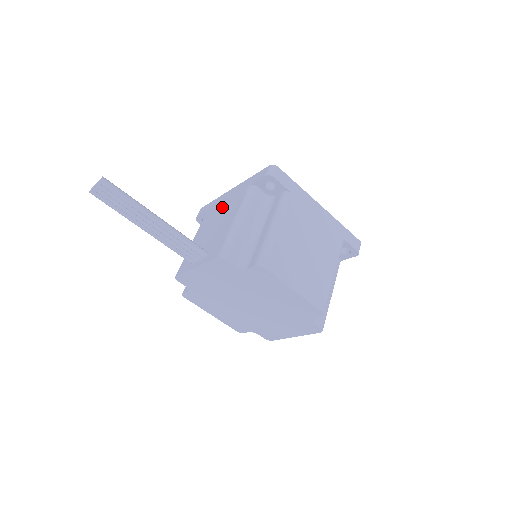
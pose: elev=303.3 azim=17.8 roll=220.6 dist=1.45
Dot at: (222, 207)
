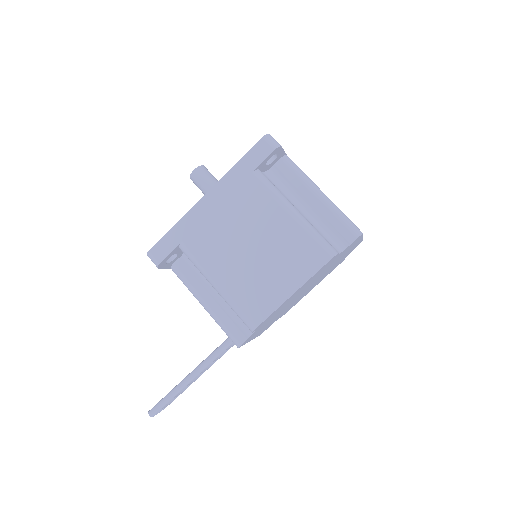
Dot at: occluded
